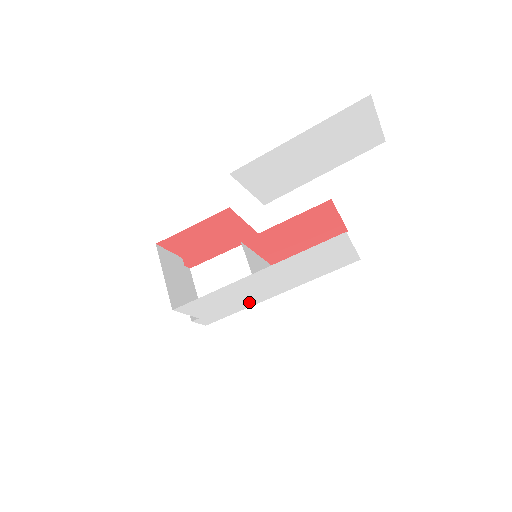
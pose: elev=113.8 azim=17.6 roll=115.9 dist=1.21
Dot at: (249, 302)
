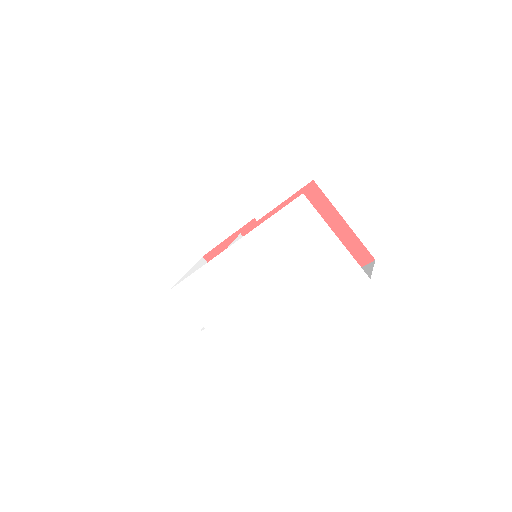
Dot at: (252, 322)
